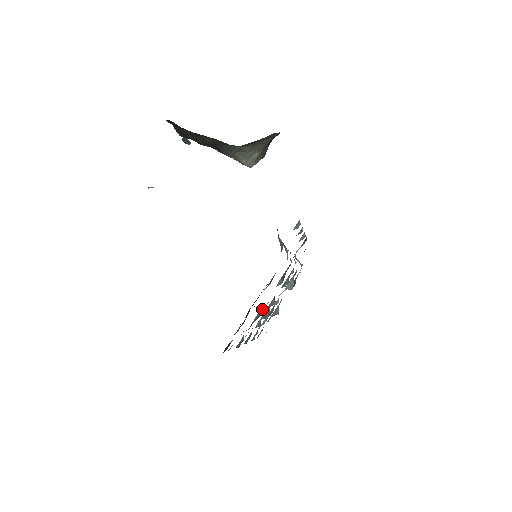
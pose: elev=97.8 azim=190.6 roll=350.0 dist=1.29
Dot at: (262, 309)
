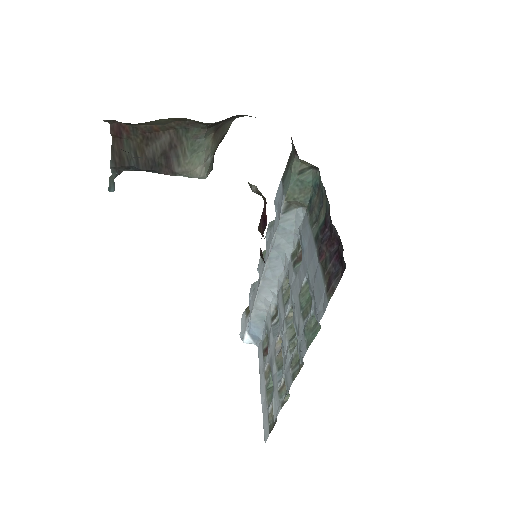
Dot at: (305, 291)
